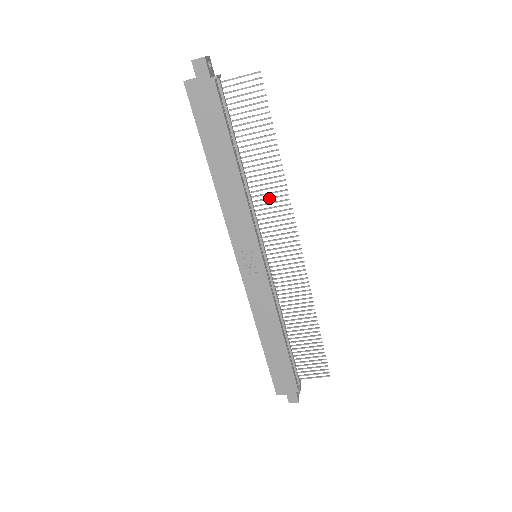
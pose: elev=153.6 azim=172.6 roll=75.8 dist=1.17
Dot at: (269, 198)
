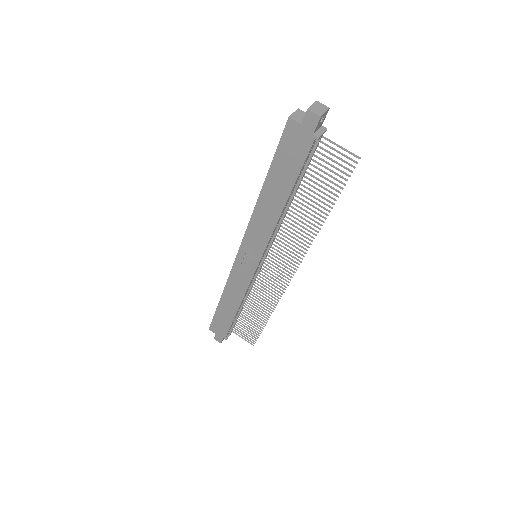
Dot at: (295, 234)
